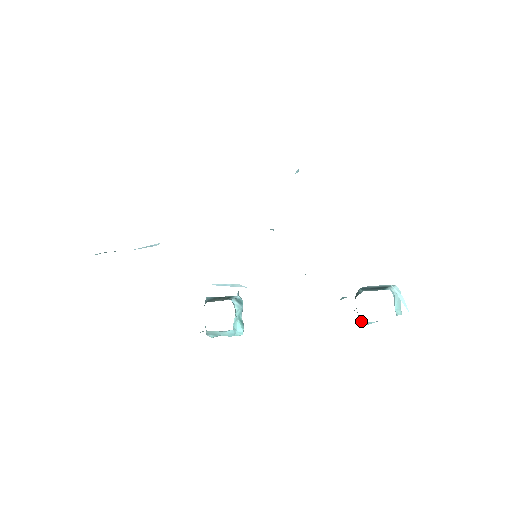
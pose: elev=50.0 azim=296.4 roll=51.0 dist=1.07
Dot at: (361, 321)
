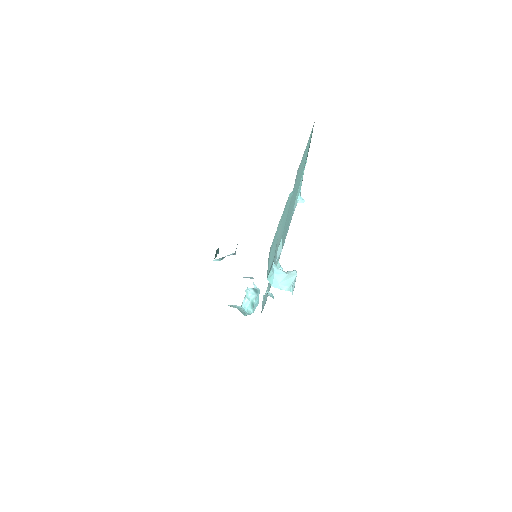
Dot at: occluded
